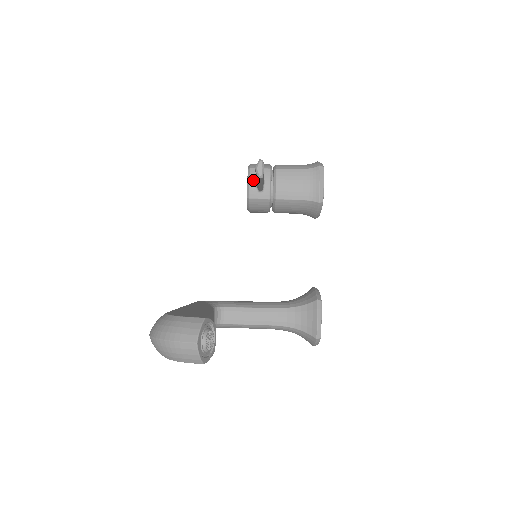
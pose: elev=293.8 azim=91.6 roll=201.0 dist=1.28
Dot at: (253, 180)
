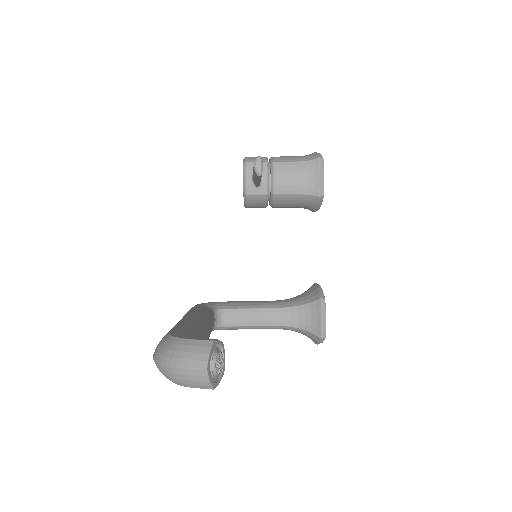
Dot at: (249, 175)
